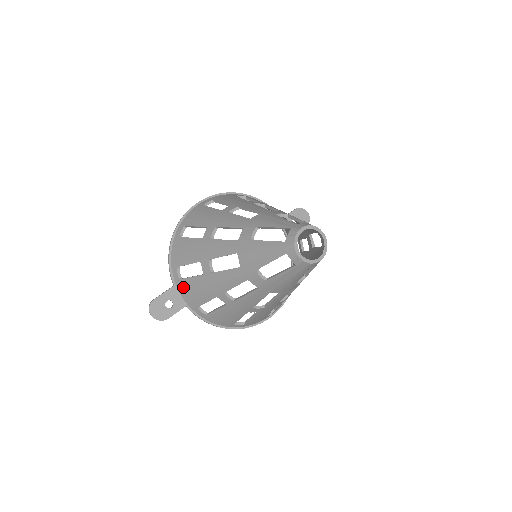
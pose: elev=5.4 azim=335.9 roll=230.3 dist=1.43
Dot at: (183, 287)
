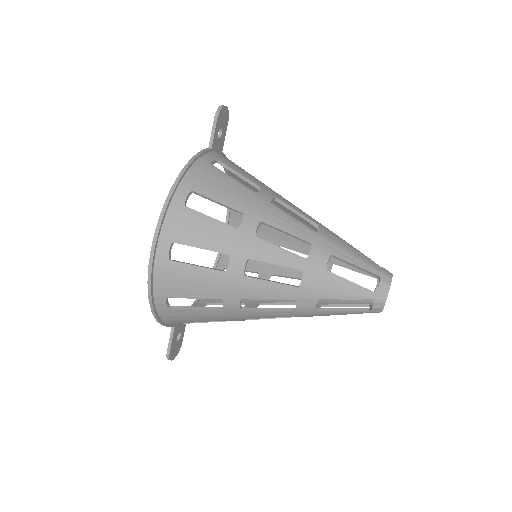
Dot at: occluded
